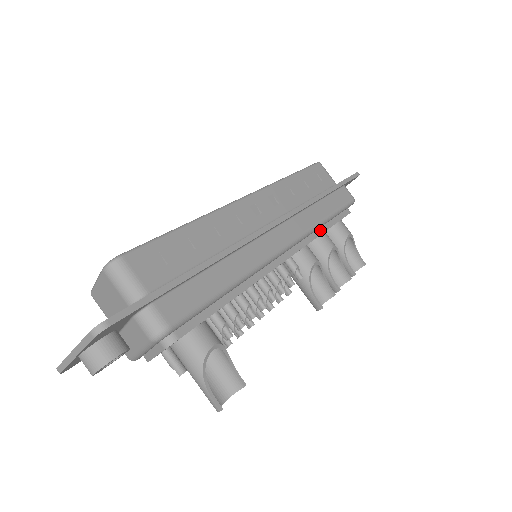
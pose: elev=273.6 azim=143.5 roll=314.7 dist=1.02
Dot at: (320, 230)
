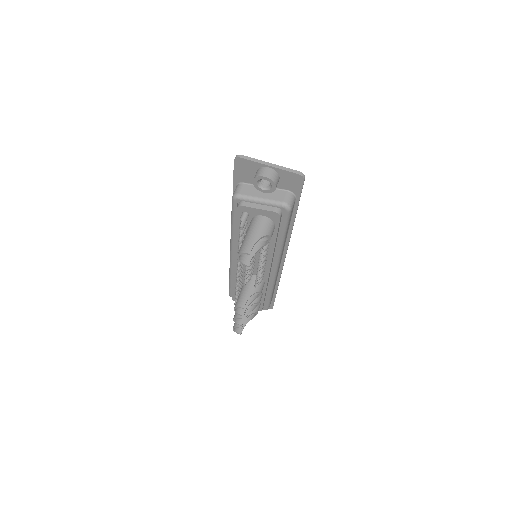
Dot at: occluded
